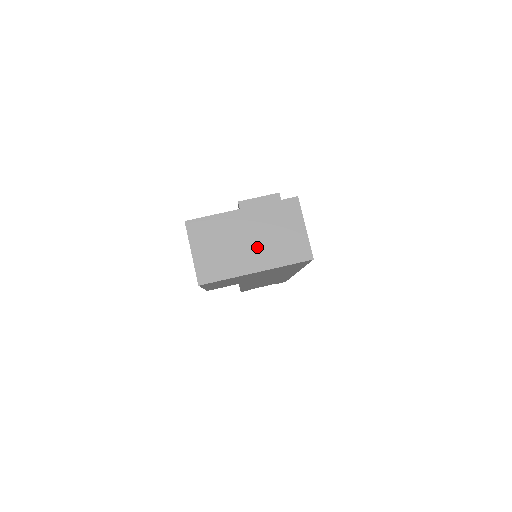
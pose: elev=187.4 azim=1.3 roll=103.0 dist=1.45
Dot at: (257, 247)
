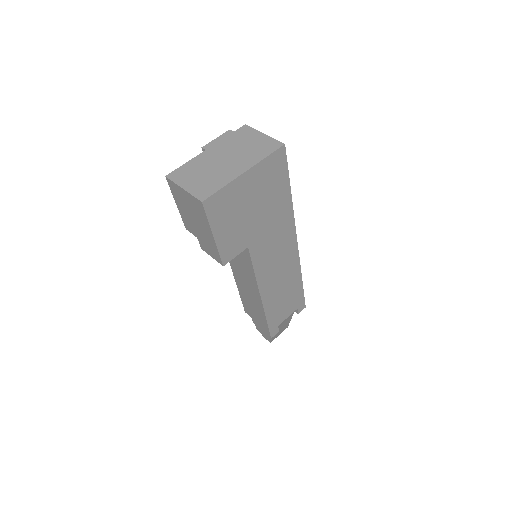
Dot at: (235, 160)
